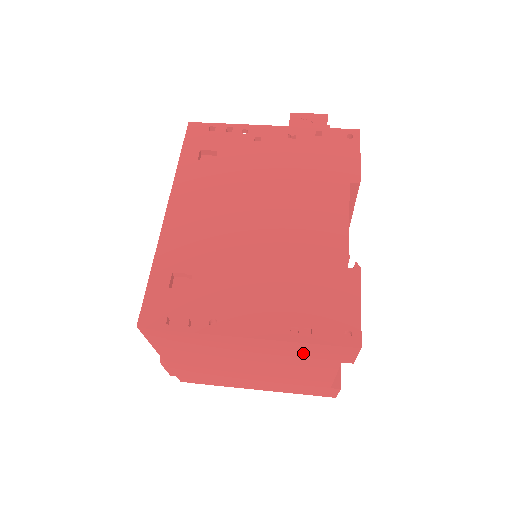
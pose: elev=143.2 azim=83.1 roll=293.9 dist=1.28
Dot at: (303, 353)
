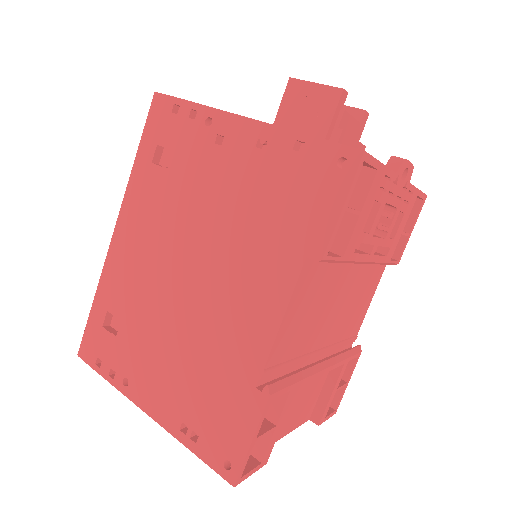
Dot at: occluded
